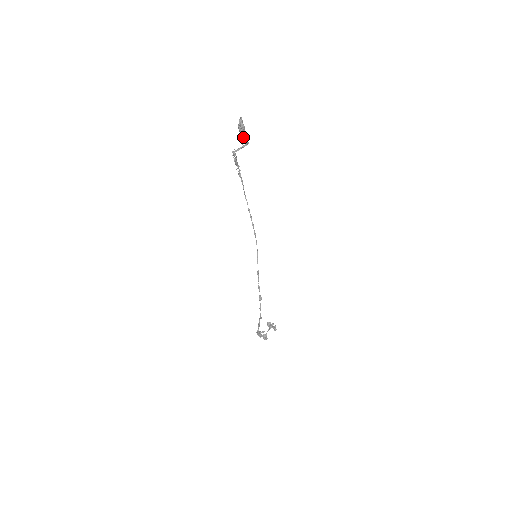
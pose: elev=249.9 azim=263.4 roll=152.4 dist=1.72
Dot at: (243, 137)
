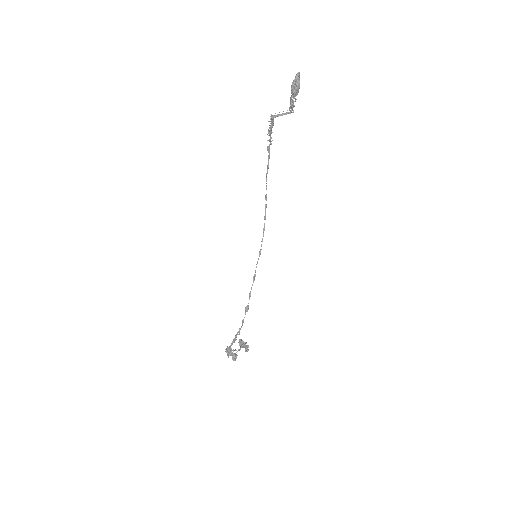
Dot at: (292, 100)
